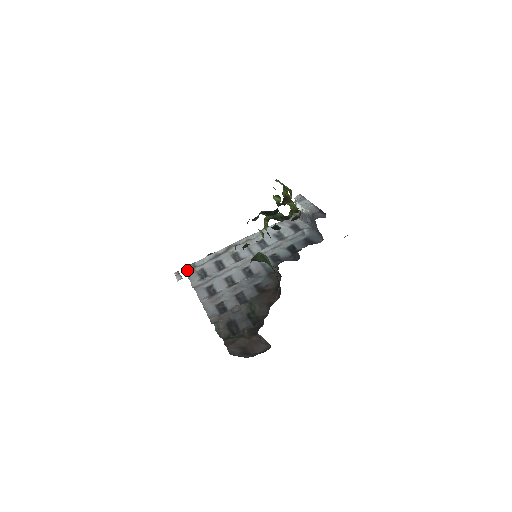
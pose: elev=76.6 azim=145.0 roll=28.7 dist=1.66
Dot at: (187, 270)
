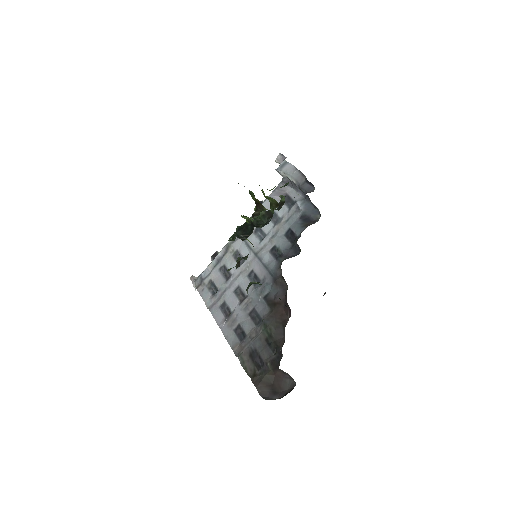
Dot at: (197, 285)
